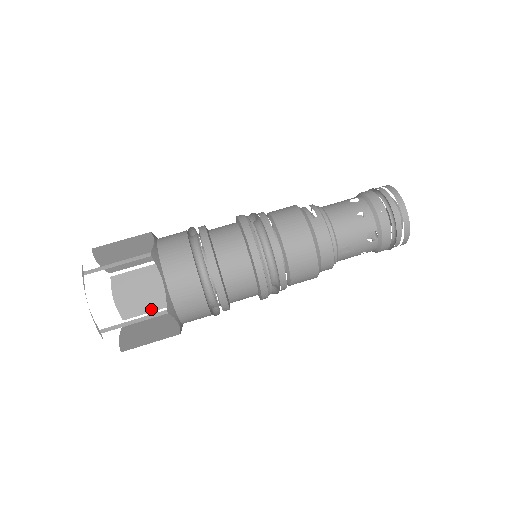
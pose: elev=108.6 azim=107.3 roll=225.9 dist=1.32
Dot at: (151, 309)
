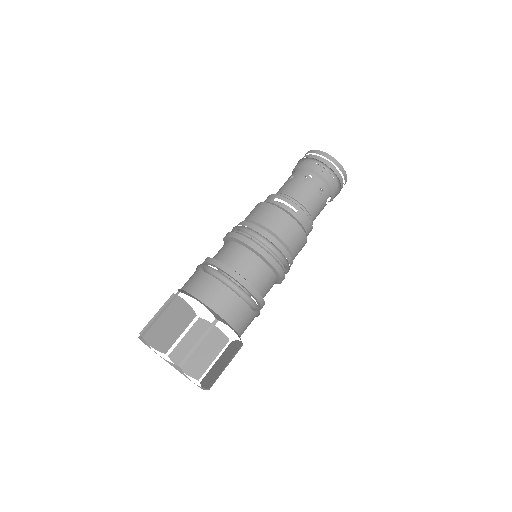
Dot at: (181, 332)
